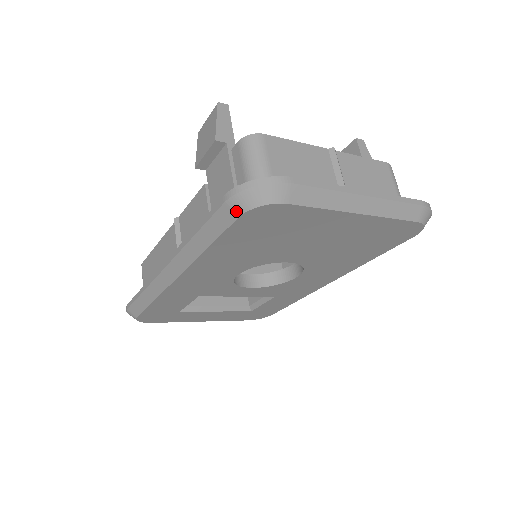
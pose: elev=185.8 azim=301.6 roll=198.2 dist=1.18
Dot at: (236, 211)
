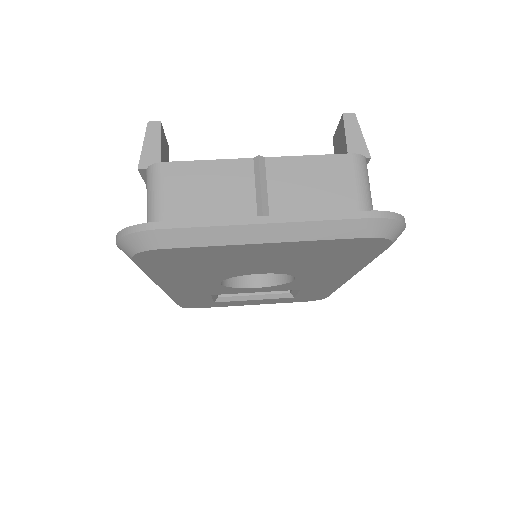
Dot at: (127, 255)
